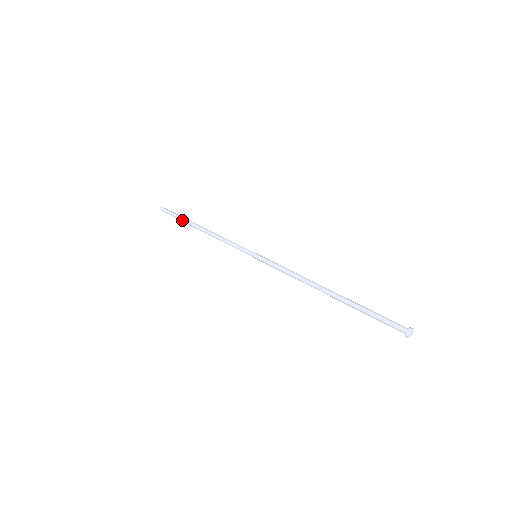
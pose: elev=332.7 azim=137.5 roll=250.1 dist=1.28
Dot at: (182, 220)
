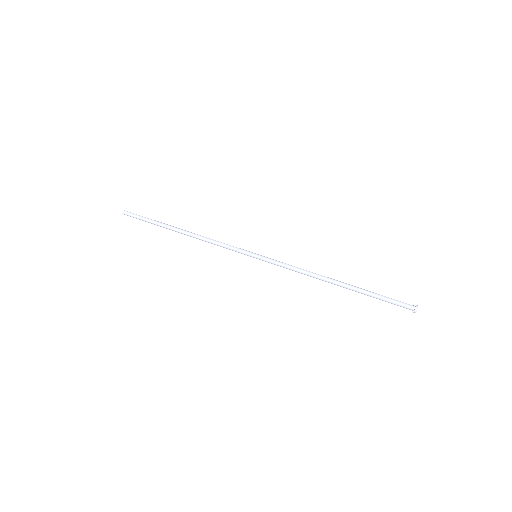
Dot at: (157, 225)
